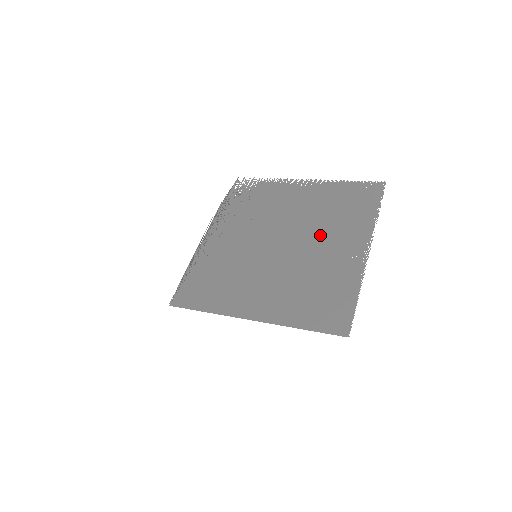
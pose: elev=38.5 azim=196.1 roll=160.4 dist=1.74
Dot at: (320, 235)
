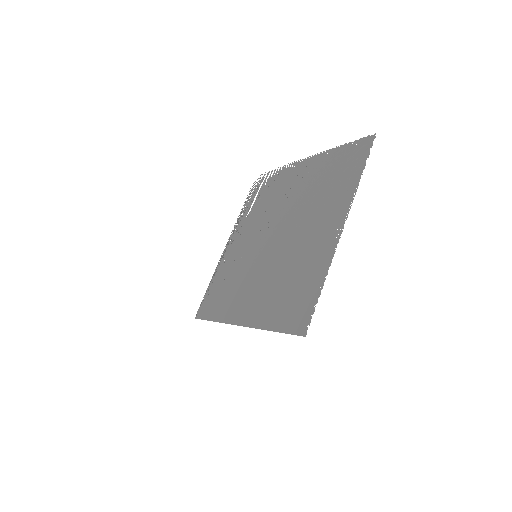
Dot at: (306, 219)
